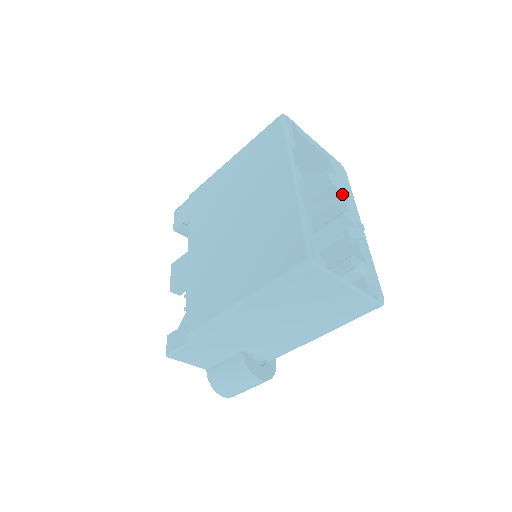
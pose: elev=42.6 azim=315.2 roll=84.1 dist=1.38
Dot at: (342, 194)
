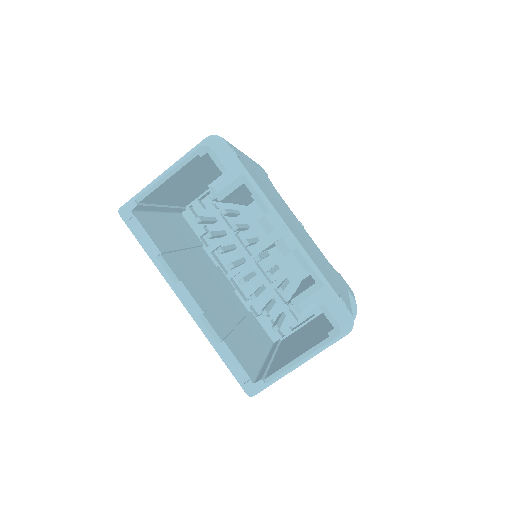
Dot at: (242, 185)
